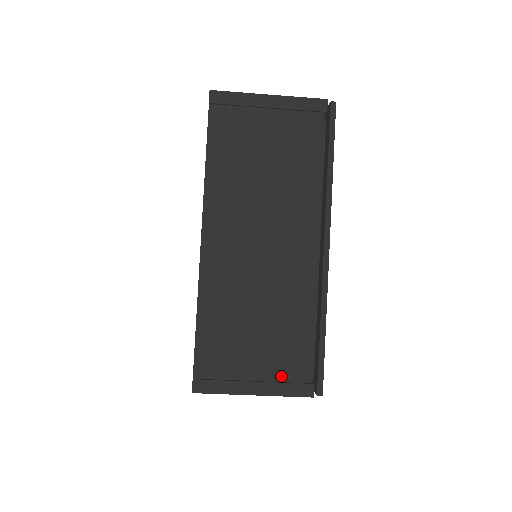
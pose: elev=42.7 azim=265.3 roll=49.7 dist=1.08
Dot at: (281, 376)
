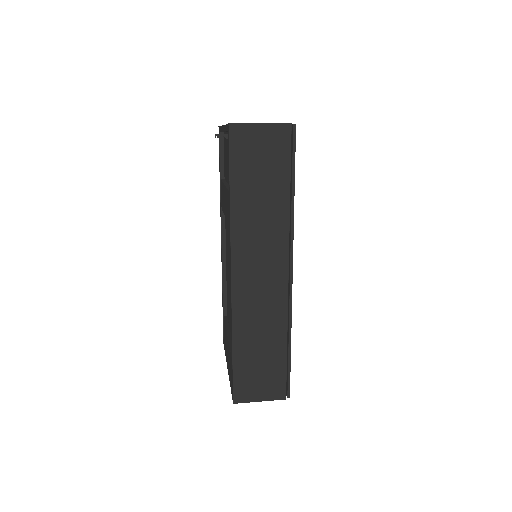
Dot at: occluded
